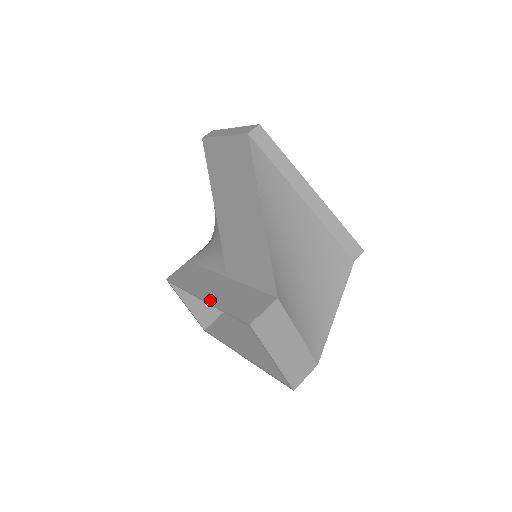
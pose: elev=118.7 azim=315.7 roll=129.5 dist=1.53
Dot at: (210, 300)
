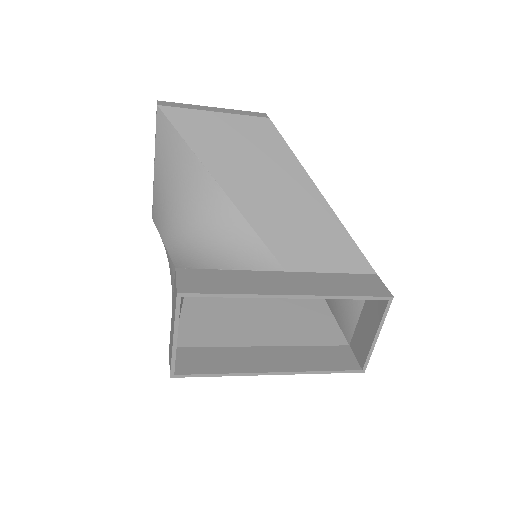
Dot at: (310, 293)
